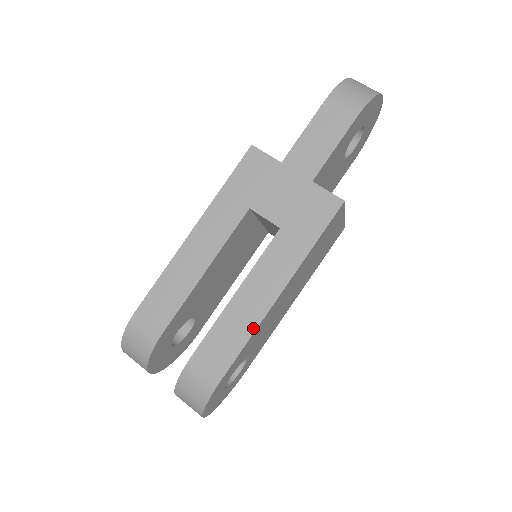
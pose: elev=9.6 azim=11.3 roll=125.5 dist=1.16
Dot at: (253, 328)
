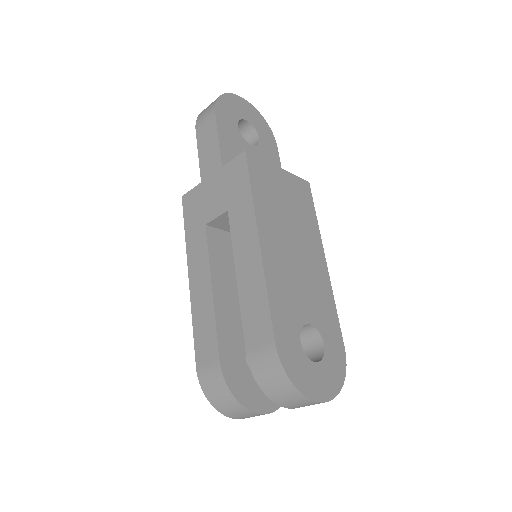
Dot at: (263, 282)
